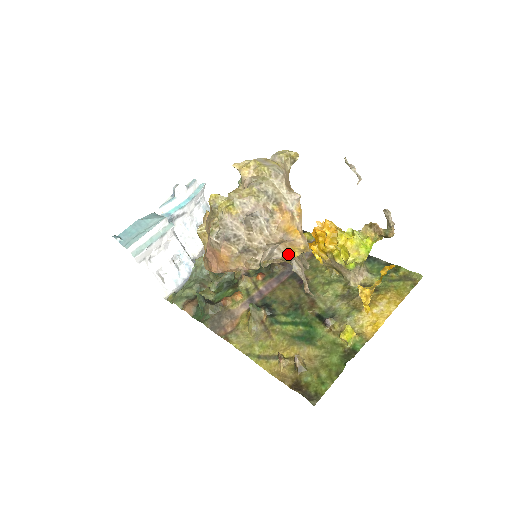
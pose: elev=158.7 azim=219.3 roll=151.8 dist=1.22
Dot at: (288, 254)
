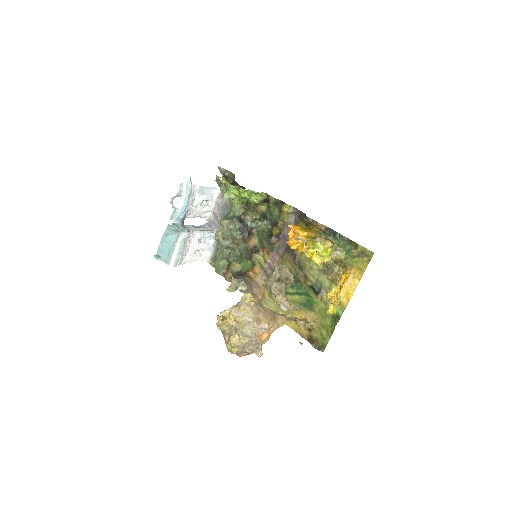
Dot at: occluded
